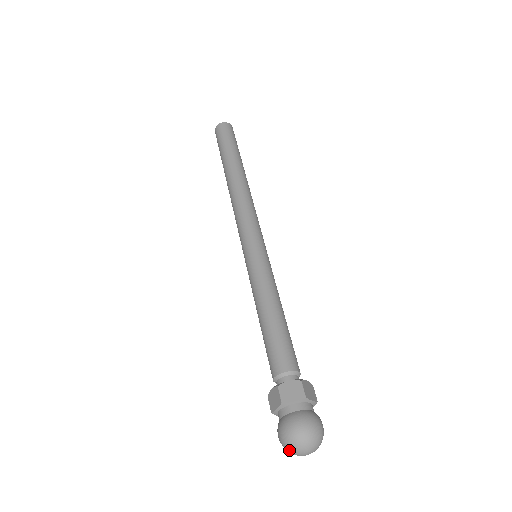
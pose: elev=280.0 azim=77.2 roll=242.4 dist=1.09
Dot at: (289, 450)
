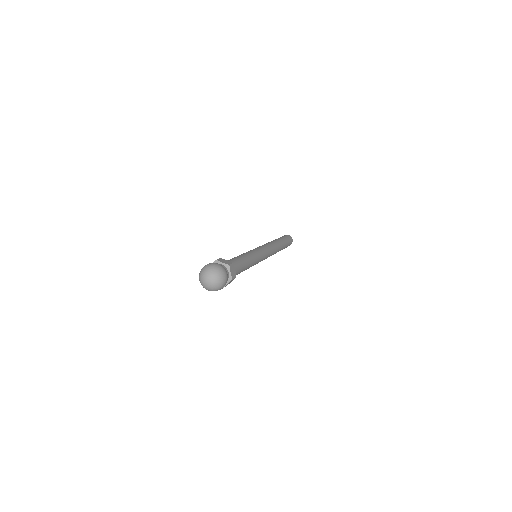
Dot at: (201, 273)
